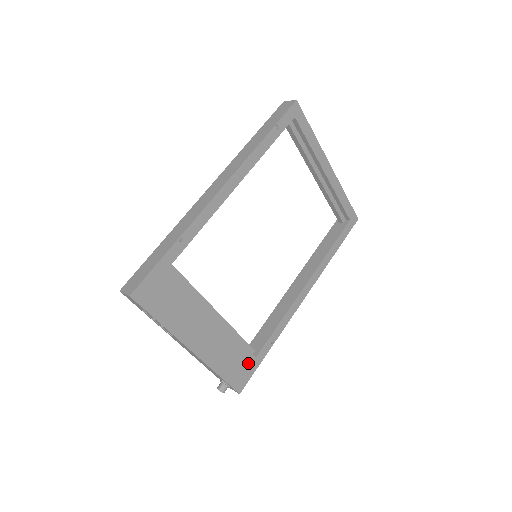
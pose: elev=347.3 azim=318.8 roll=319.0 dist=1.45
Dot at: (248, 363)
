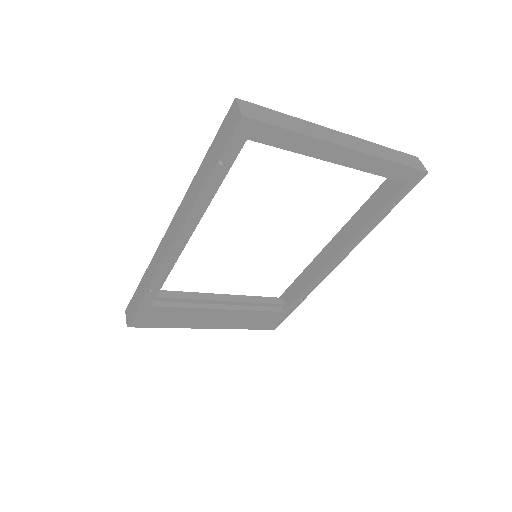
Dot at: (276, 316)
